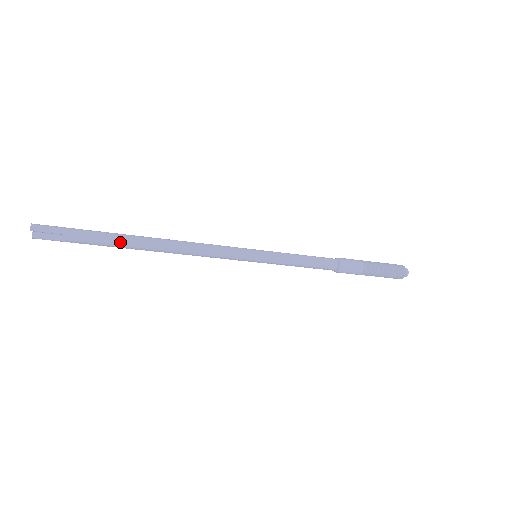
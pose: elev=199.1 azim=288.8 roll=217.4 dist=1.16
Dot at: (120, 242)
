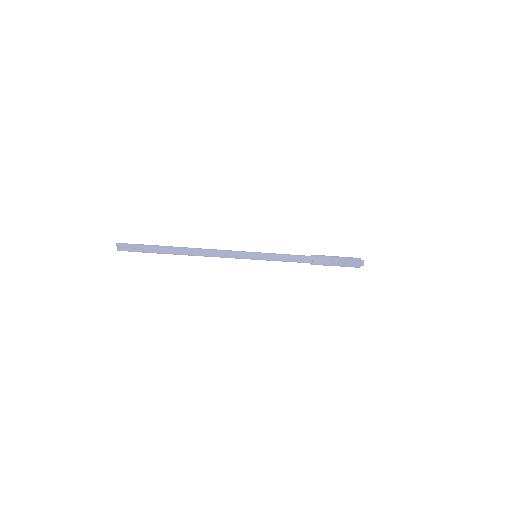
Dot at: (169, 252)
